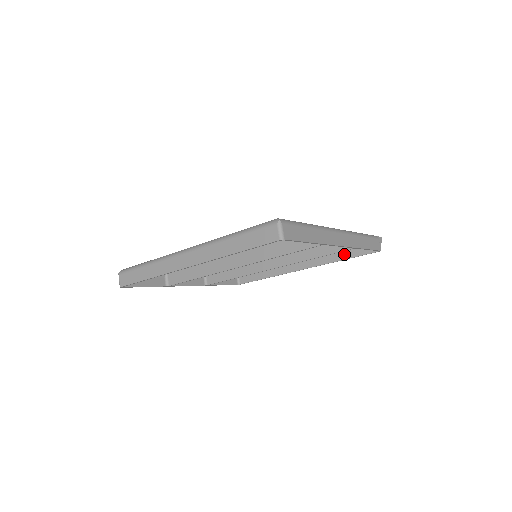
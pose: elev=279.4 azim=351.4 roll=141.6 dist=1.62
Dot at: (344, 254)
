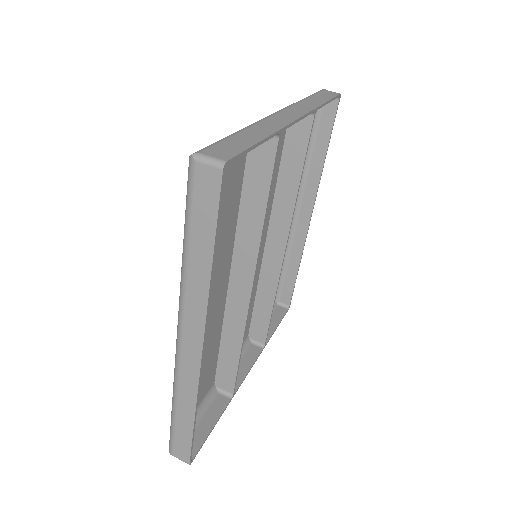
Dot at: (319, 149)
